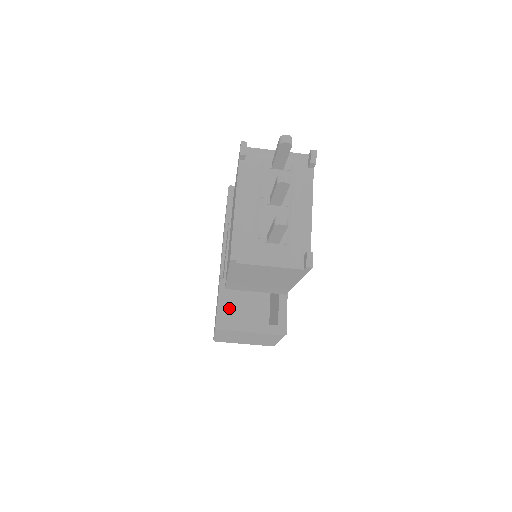
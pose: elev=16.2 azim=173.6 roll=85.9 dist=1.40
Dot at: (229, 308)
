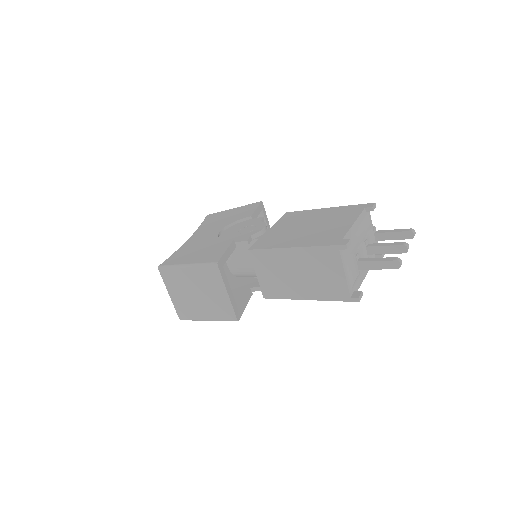
Dot at: occluded
